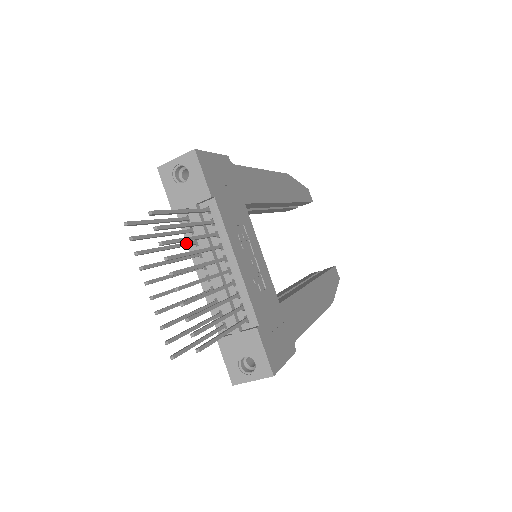
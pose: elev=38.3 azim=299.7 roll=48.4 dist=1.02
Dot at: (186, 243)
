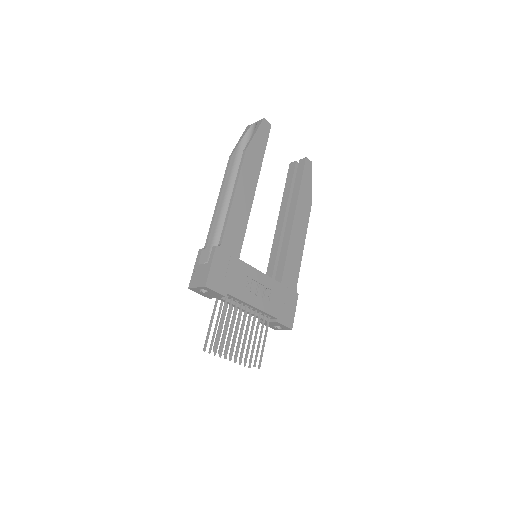
Dot at: (225, 313)
